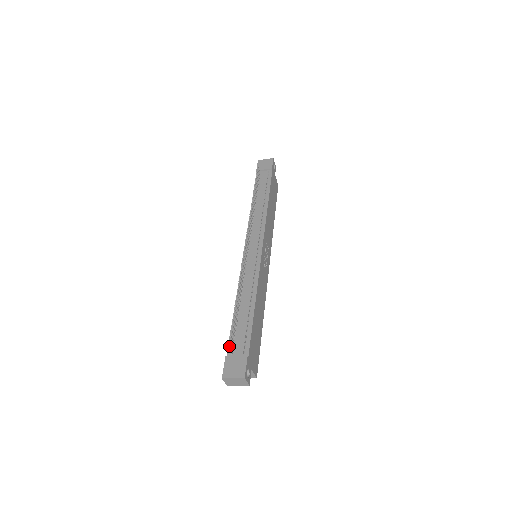
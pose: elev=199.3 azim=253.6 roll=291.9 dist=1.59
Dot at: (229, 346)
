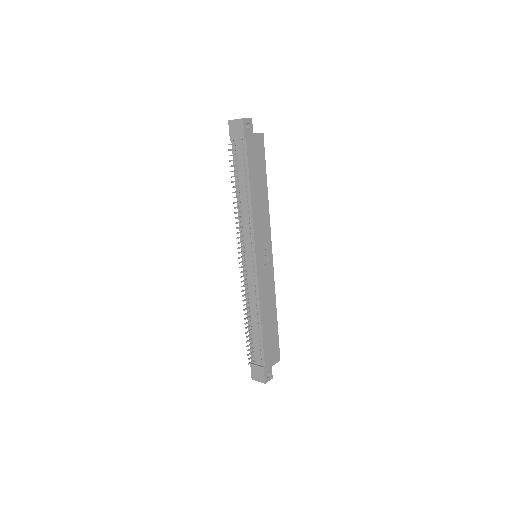
Dot at: (251, 354)
